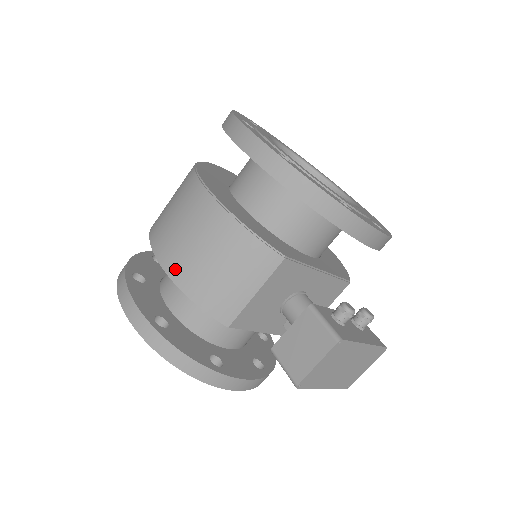
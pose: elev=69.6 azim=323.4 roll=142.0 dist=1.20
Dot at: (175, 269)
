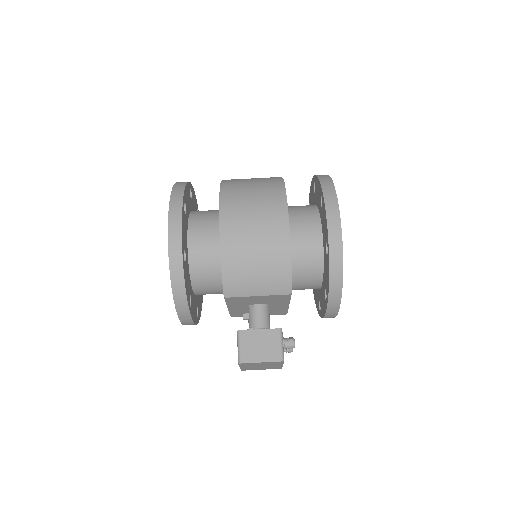
Dot at: (229, 242)
